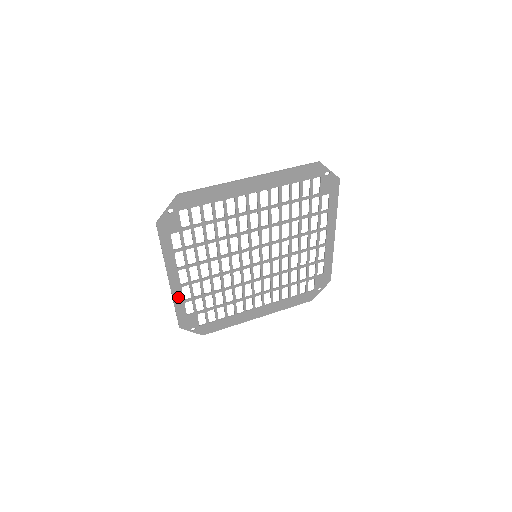
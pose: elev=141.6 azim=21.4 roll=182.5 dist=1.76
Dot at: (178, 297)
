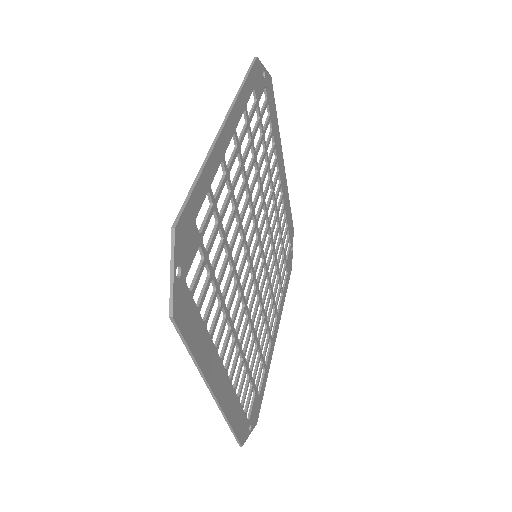
Dot at: (211, 167)
